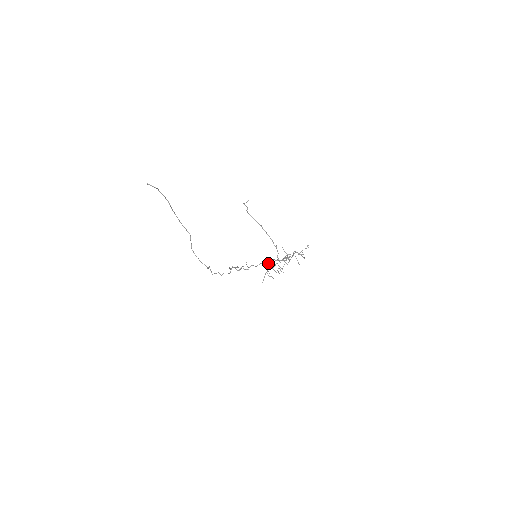
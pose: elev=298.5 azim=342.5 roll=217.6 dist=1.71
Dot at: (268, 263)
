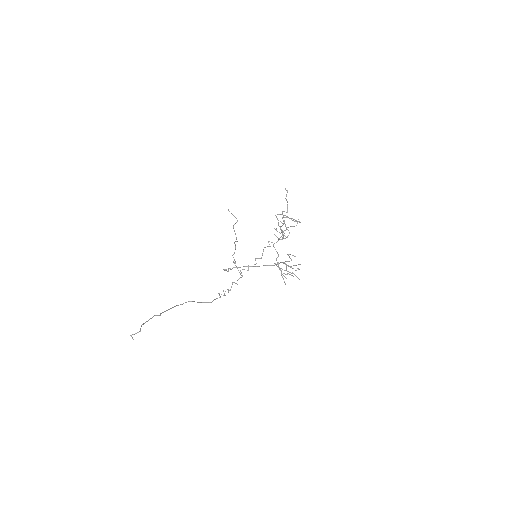
Dot at: (276, 265)
